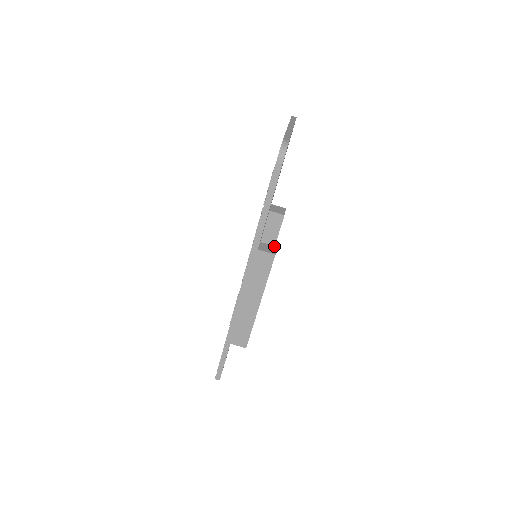
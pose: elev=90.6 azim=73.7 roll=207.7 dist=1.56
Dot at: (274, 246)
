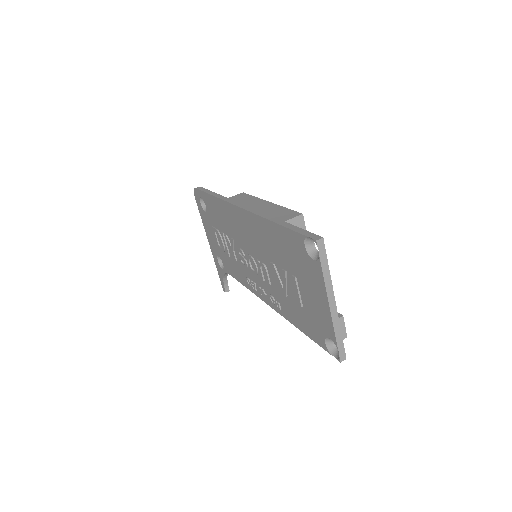
Dot at: occluded
